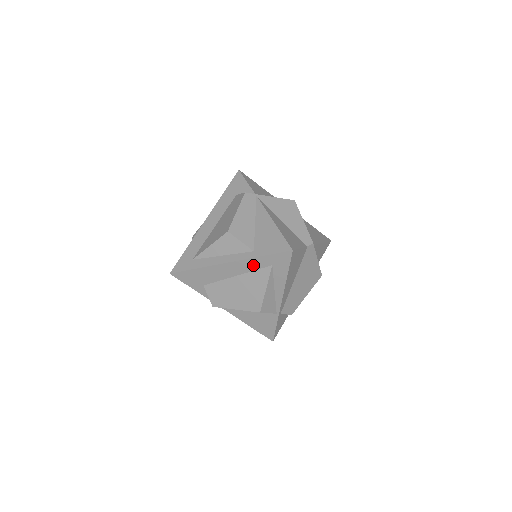
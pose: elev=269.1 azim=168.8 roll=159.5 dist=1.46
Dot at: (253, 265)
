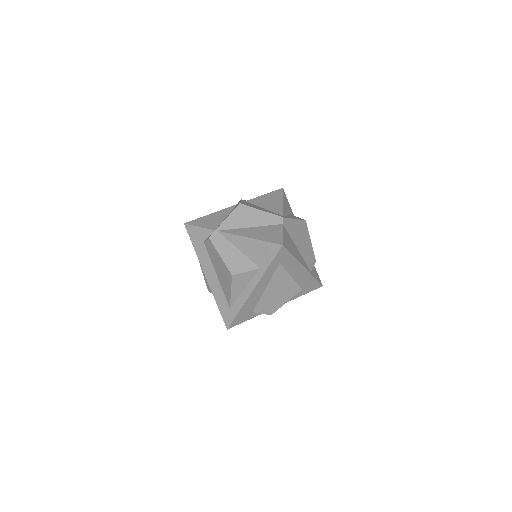
Dot at: (269, 275)
